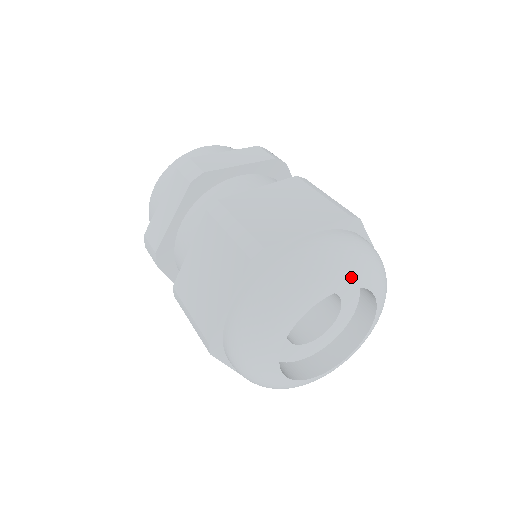
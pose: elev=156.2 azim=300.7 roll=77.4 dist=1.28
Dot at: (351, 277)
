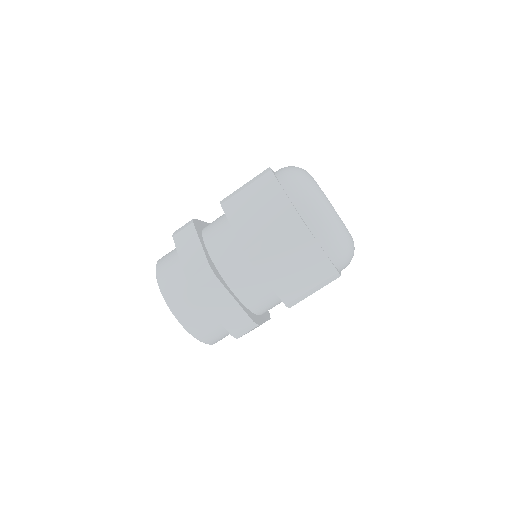
Dot at: occluded
